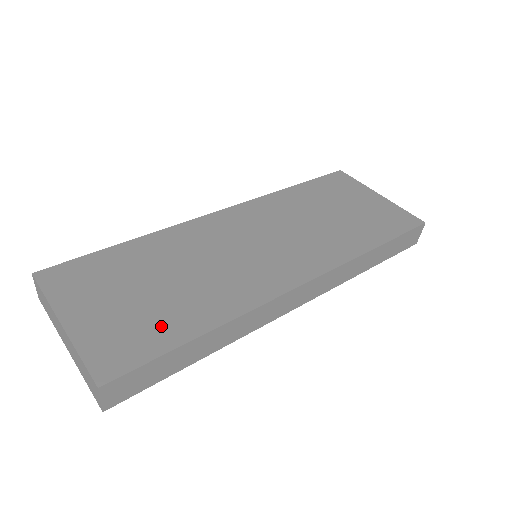
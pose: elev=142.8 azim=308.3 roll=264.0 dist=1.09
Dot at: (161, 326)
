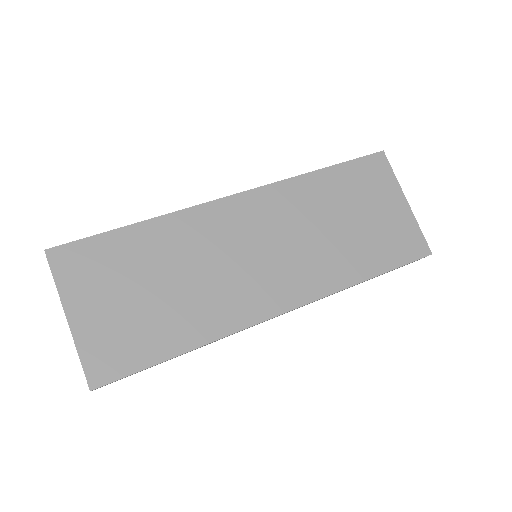
Dot at: (150, 338)
